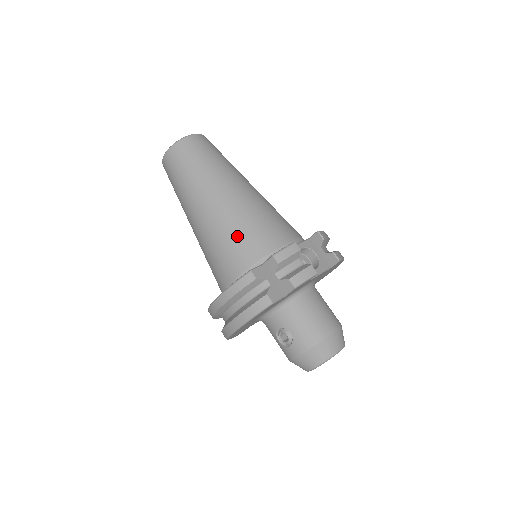
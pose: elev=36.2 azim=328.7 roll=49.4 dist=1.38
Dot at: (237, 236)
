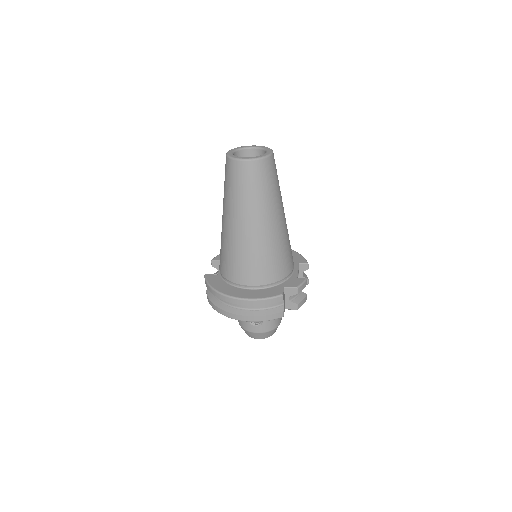
Dot at: (274, 259)
